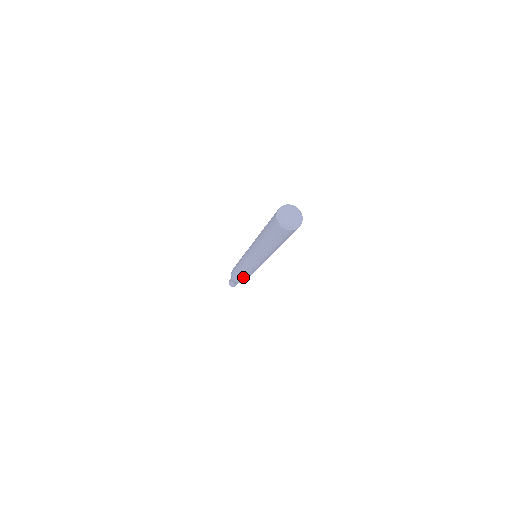
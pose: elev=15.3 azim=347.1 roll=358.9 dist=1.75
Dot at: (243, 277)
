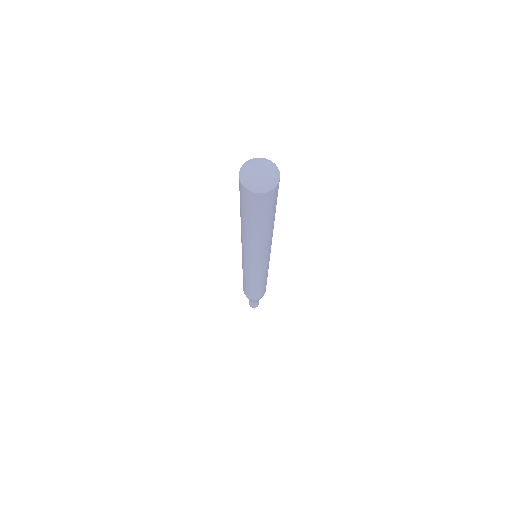
Dot at: (244, 283)
